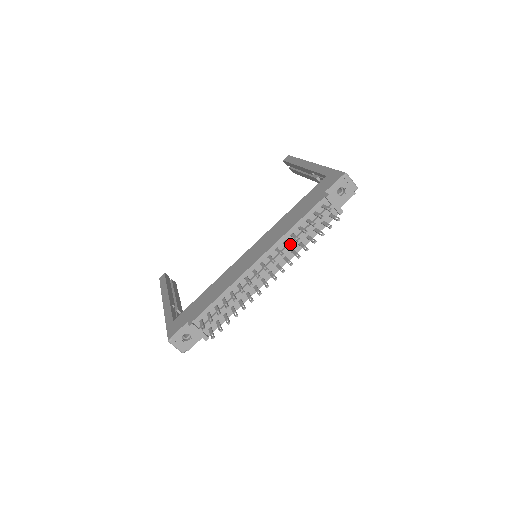
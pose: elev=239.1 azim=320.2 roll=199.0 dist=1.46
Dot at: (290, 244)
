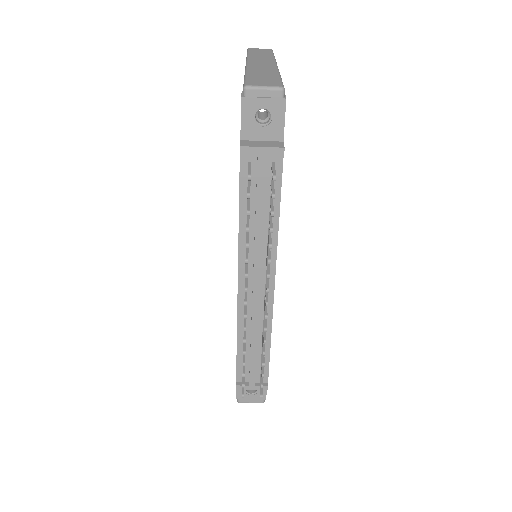
Dot at: (255, 244)
